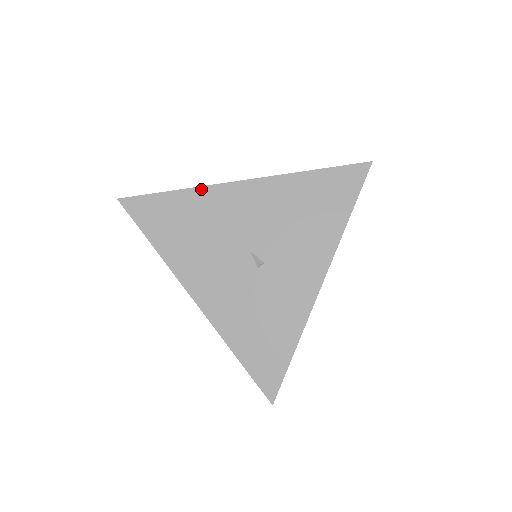
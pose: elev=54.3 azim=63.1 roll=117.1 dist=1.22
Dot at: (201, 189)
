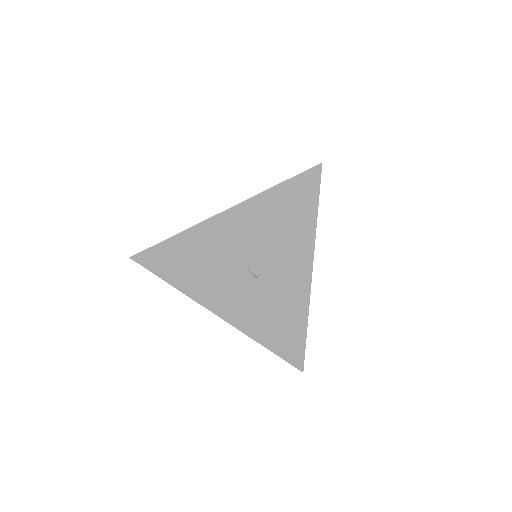
Dot at: (189, 231)
